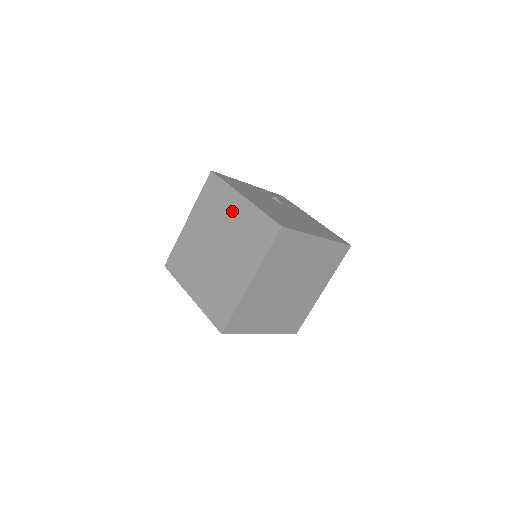
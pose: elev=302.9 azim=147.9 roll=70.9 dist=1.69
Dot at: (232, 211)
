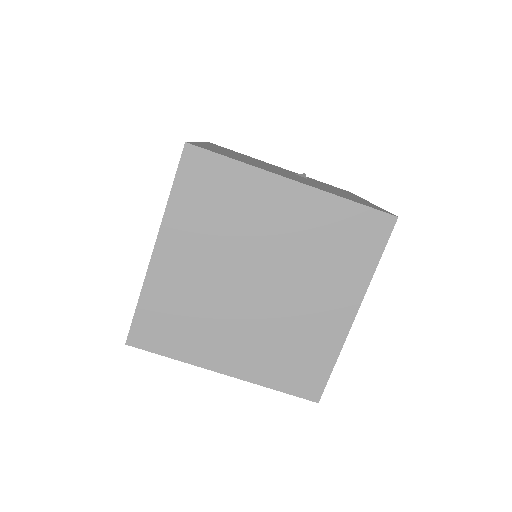
Dot at: occluded
